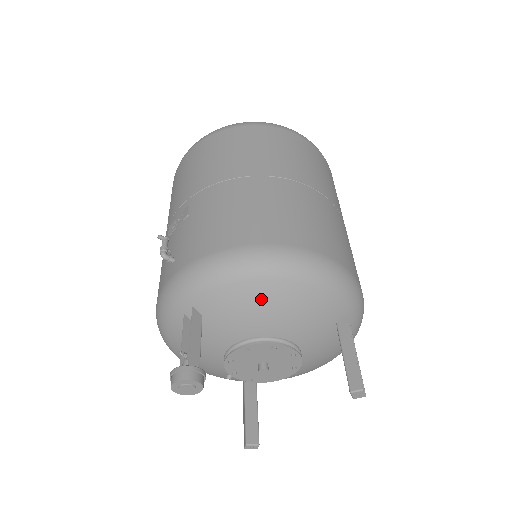
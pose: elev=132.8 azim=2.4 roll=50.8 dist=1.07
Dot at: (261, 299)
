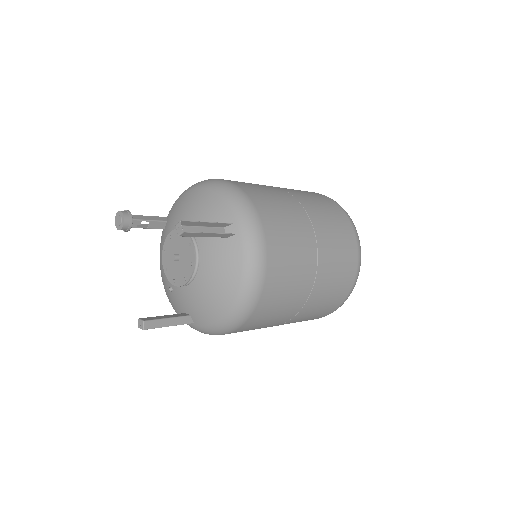
Dot at: (188, 200)
